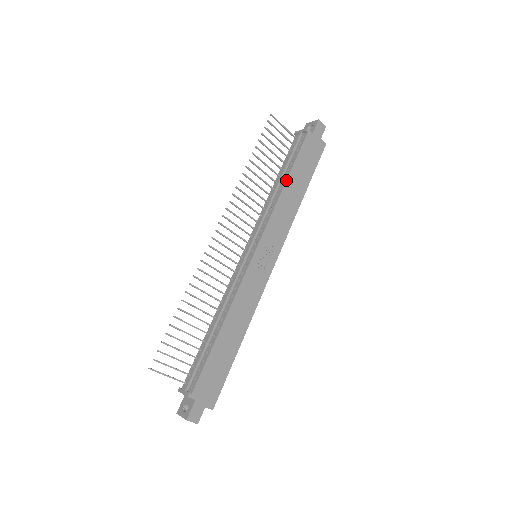
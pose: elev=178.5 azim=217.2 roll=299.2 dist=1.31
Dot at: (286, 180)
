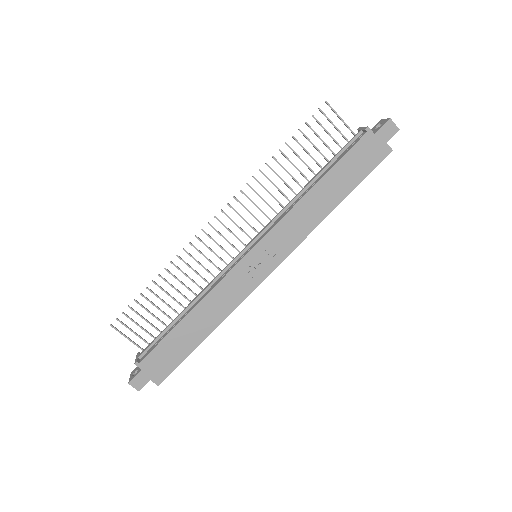
Dot at: (316, 183)
